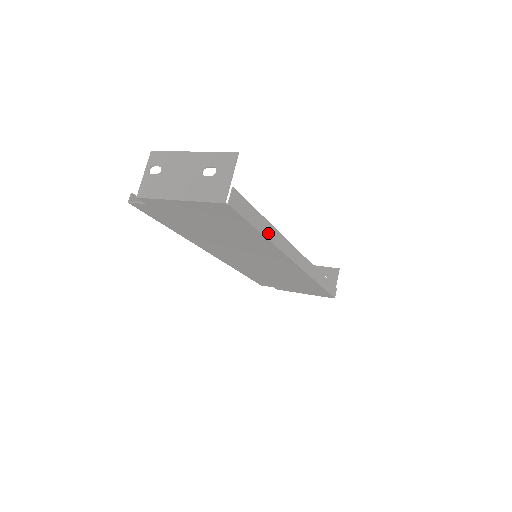
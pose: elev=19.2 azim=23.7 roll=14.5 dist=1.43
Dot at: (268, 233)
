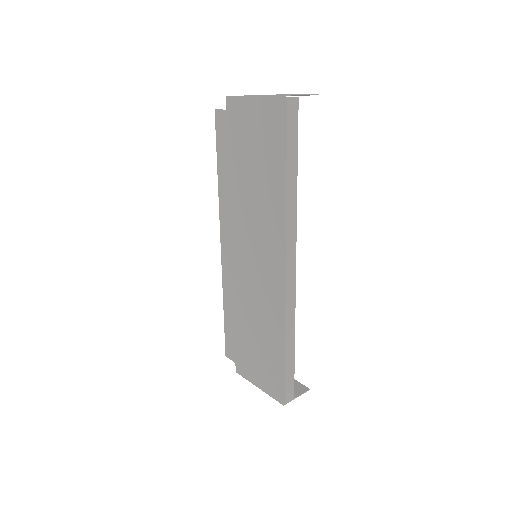
Dot at: (290, 183)
